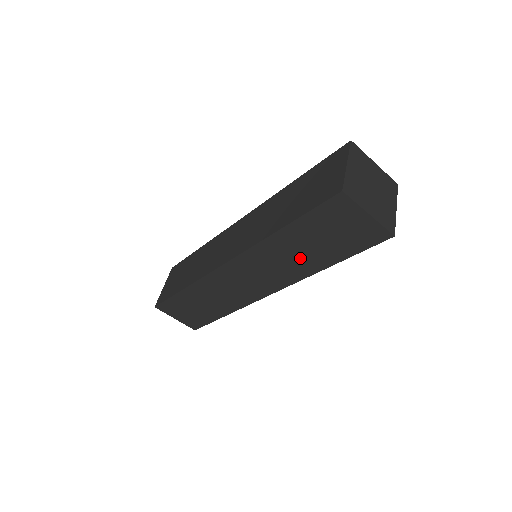
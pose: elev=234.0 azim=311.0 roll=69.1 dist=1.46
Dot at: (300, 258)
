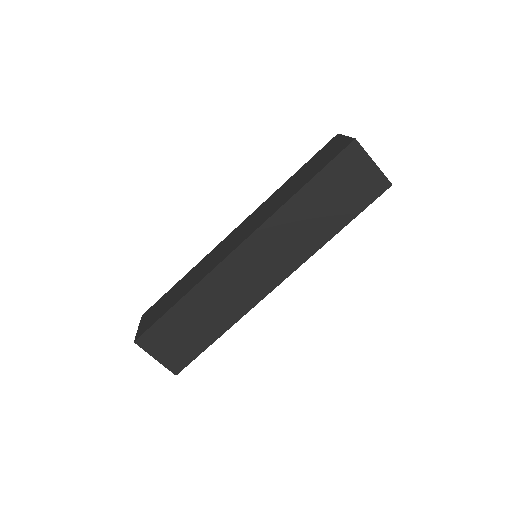
Dot at: (313, 225)
